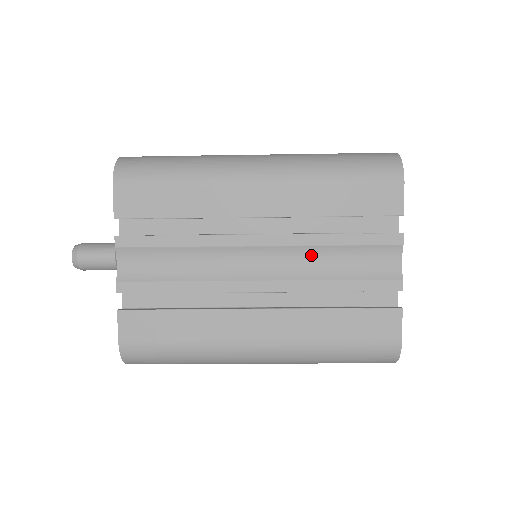
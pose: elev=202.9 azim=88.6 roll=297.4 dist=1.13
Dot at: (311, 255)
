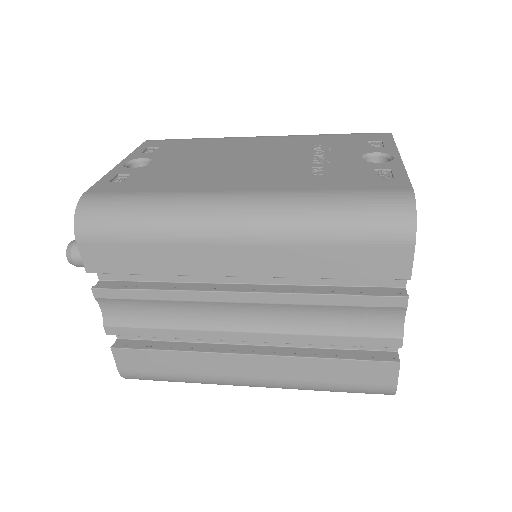
Dot at: (301, 311)
